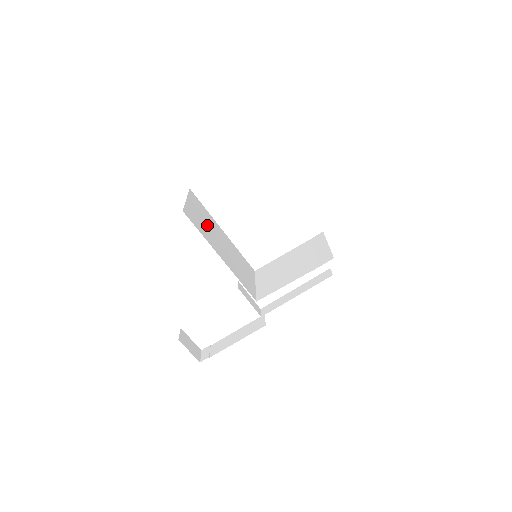
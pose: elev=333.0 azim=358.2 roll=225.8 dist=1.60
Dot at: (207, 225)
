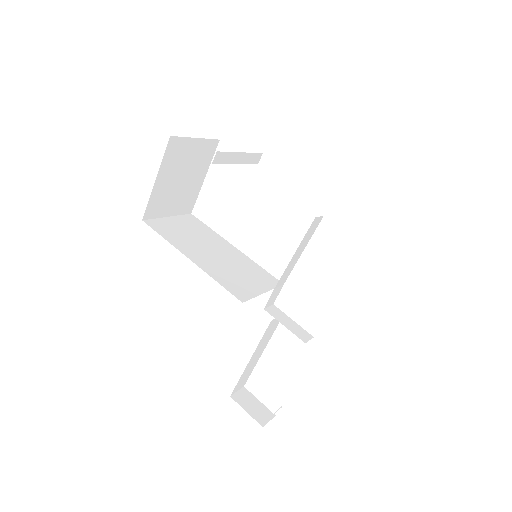
Dot at: (193, 236)
